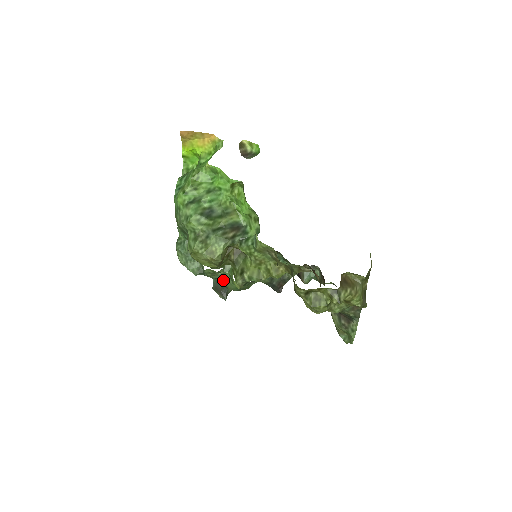
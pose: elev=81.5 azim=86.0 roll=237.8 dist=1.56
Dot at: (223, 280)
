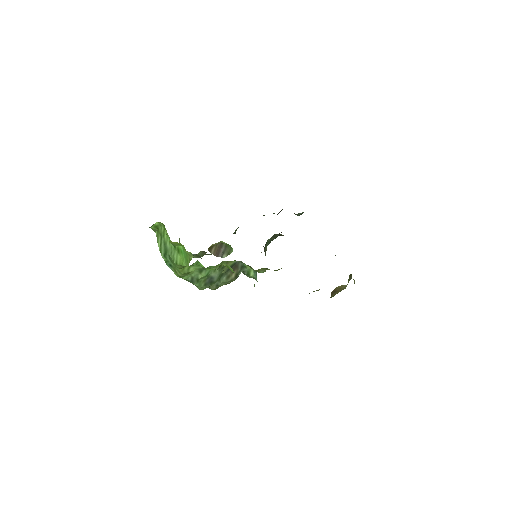
Dot at: occluded
